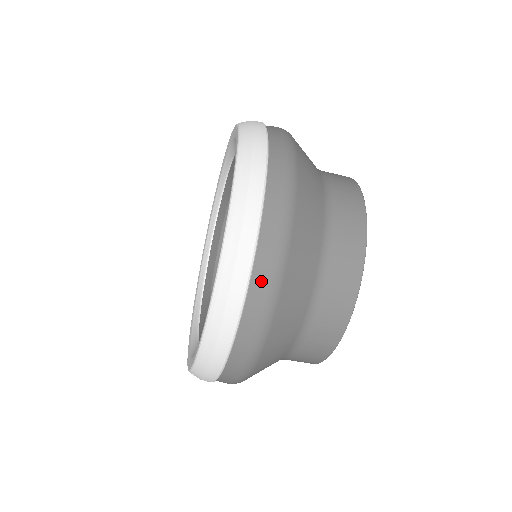
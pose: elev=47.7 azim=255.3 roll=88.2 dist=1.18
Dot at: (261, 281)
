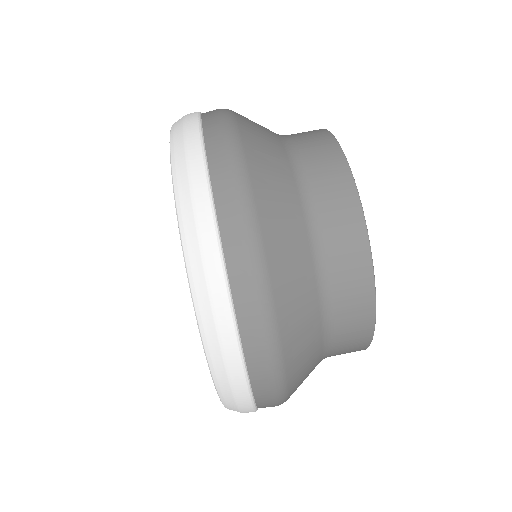
Dot at: occluded
